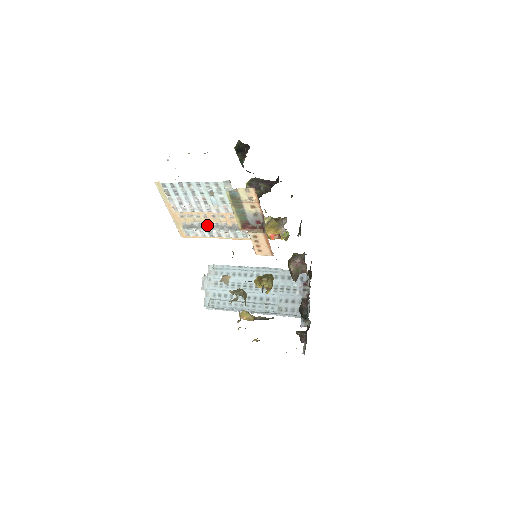
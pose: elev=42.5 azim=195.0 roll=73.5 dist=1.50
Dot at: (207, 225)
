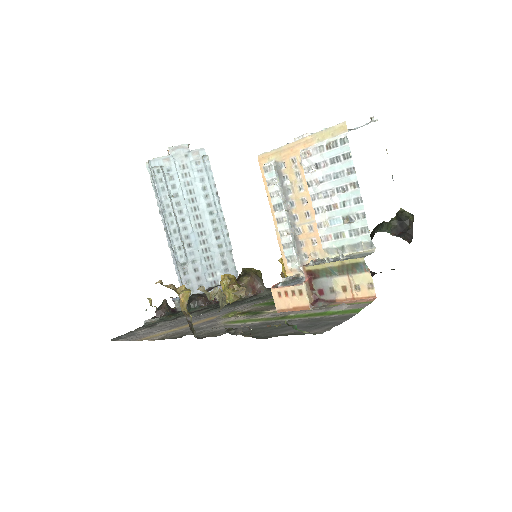
Dot at: (290, 202)
